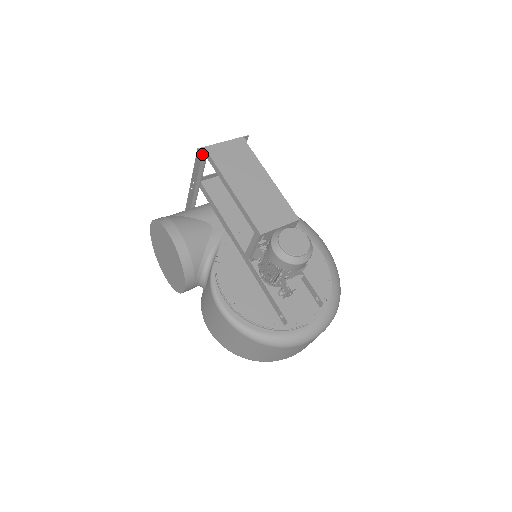
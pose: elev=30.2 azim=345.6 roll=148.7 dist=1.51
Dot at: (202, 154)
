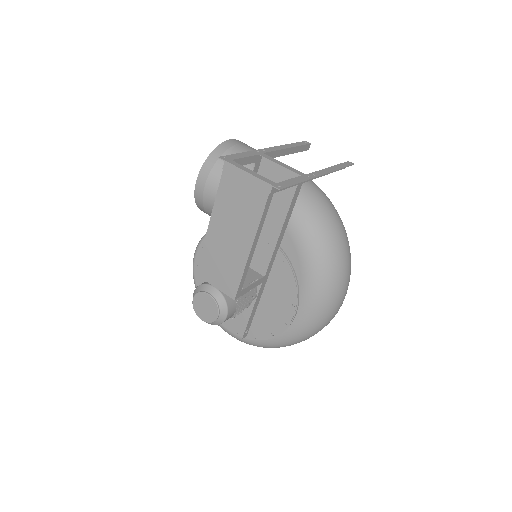
Dot at: (231, 159)
